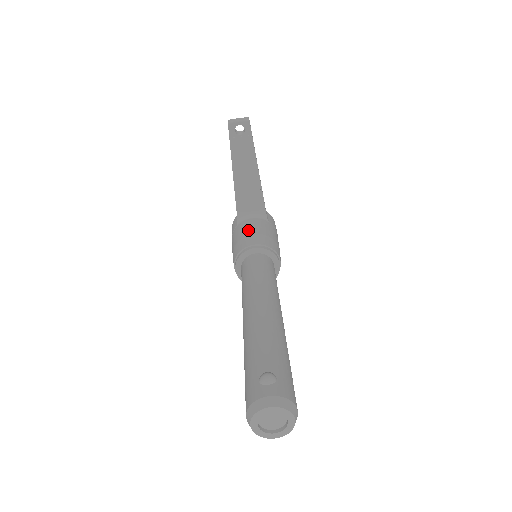
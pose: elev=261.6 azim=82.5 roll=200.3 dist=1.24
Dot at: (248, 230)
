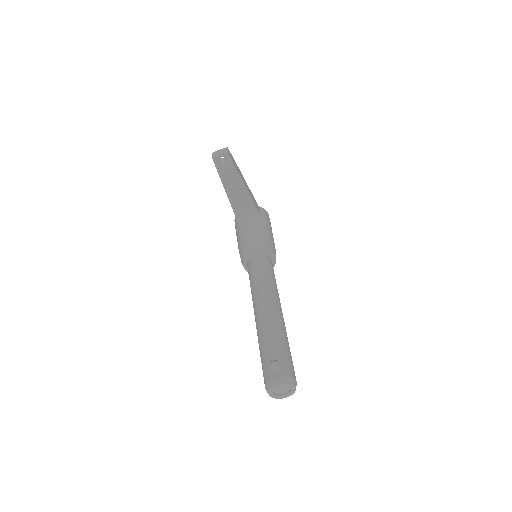
Dot at: (247, 233)
